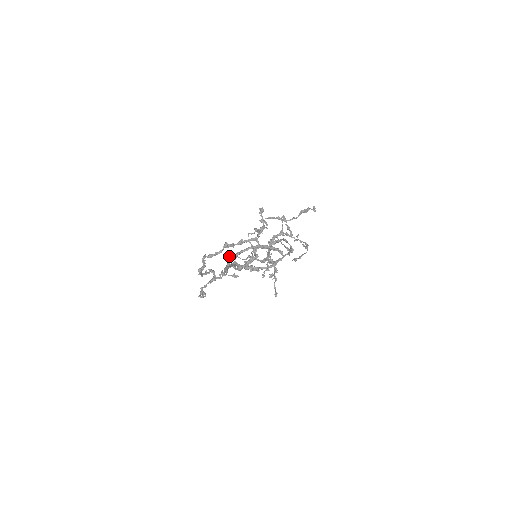
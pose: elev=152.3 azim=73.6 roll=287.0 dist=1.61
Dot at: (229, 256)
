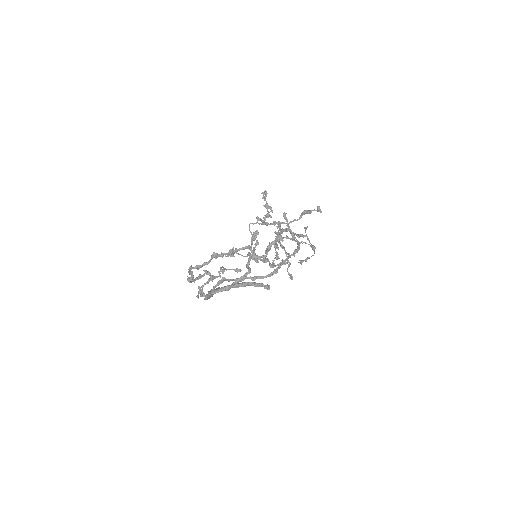
Dot at: occluded
